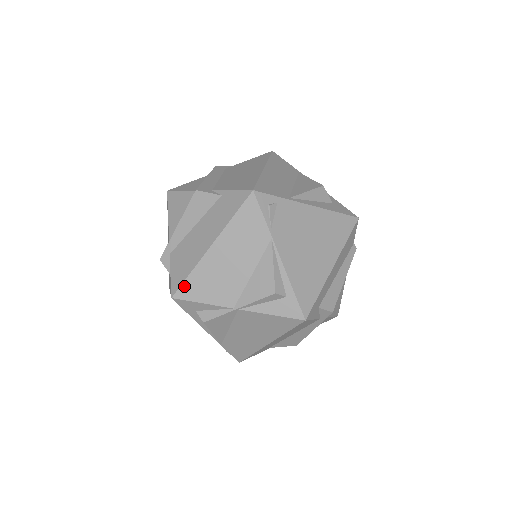
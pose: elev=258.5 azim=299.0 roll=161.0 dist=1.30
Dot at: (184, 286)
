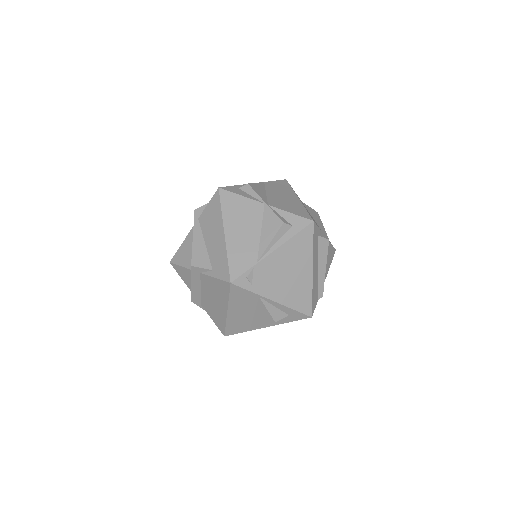
Dot at: occluded
